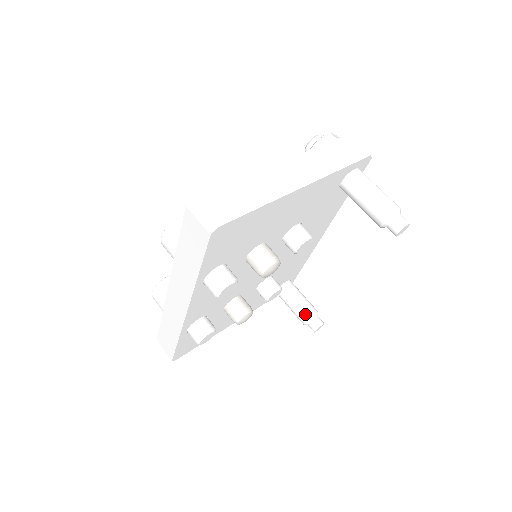
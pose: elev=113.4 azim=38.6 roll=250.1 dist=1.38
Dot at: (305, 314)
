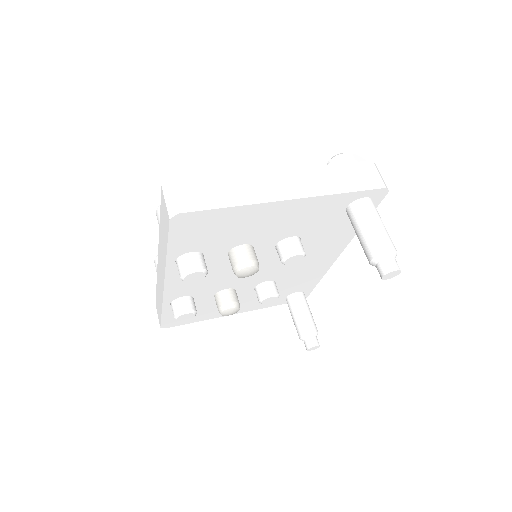
Dot at: (303, 329)
